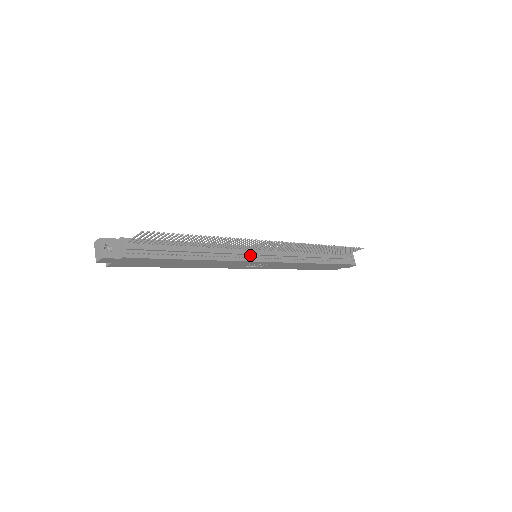
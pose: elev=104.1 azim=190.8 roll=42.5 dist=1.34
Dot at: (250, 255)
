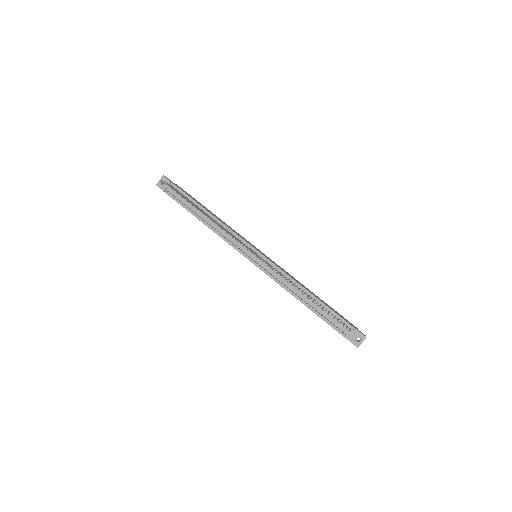
Dot at: (243, 249)
